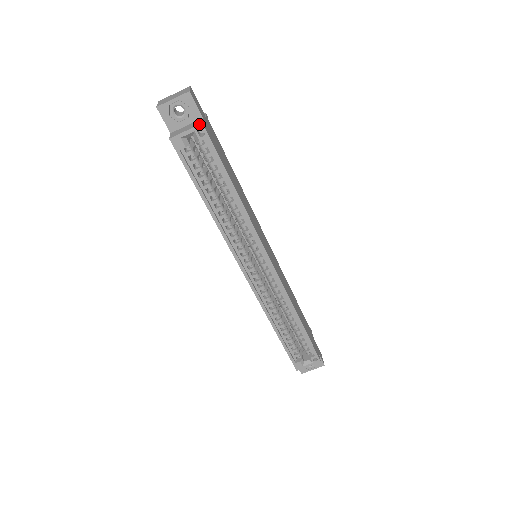
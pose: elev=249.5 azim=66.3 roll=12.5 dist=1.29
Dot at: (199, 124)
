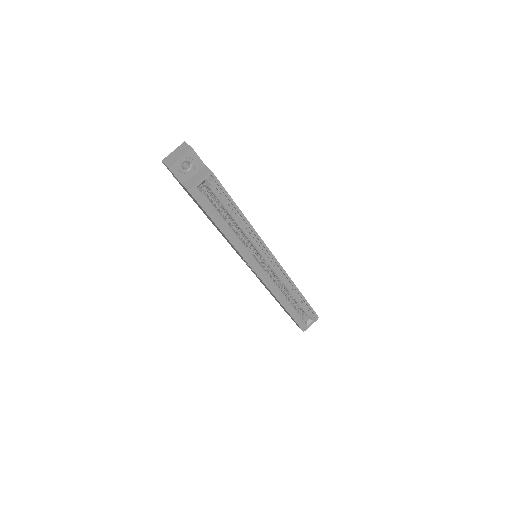
Dot at: (209, 172)
